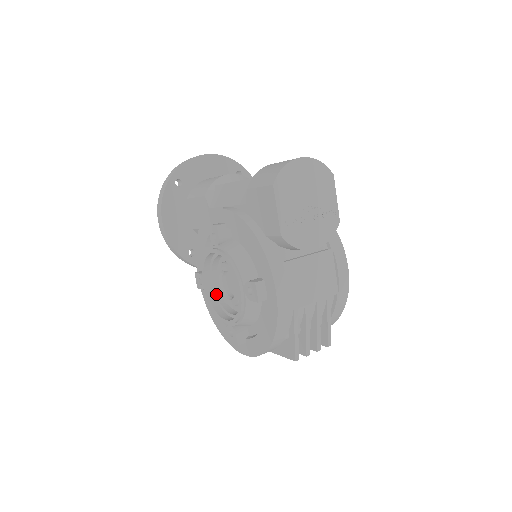
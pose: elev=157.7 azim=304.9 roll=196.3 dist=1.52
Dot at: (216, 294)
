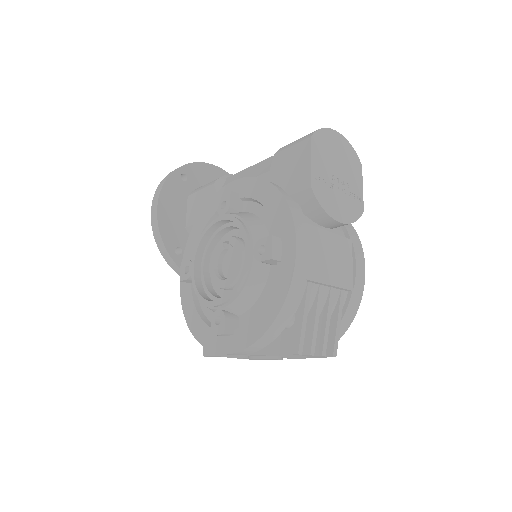
Dot at: (205, 281)
